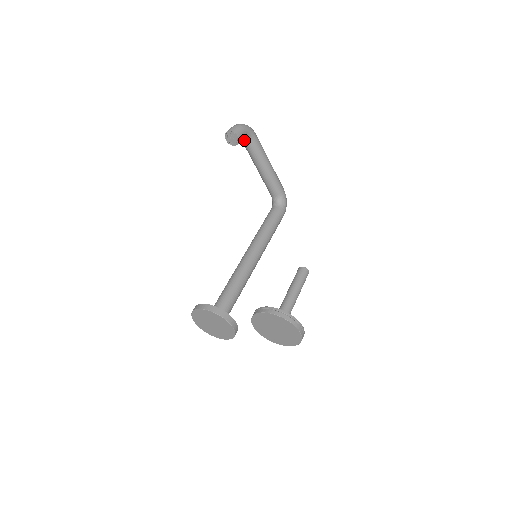
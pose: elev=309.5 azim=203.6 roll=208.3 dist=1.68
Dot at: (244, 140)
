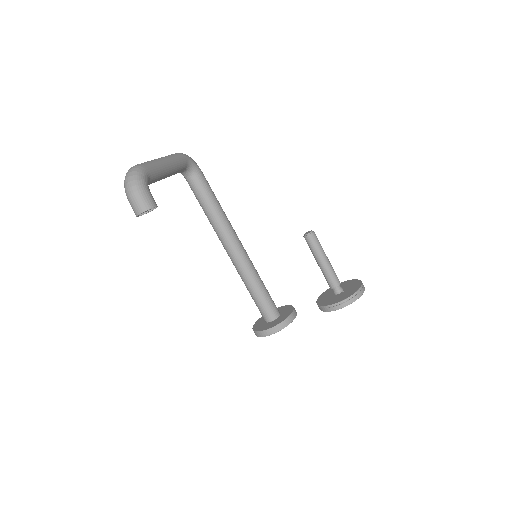
Dot at: occluded
